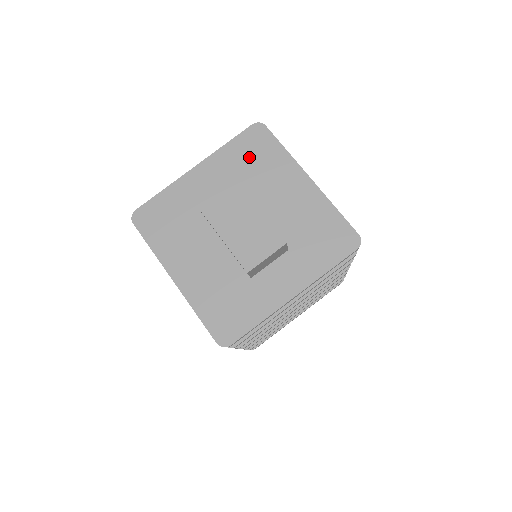
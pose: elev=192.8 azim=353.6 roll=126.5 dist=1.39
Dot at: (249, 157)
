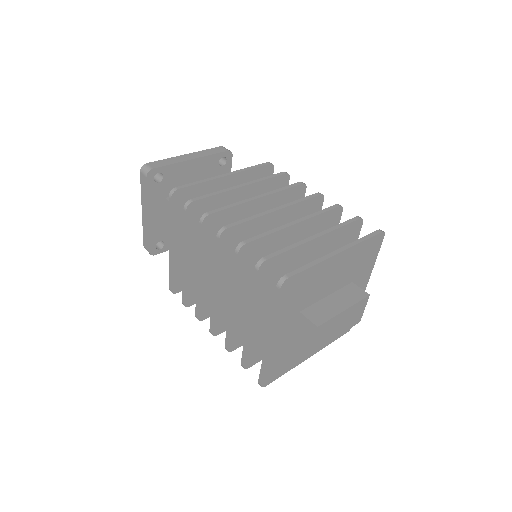
Dot at: (296, 297)
